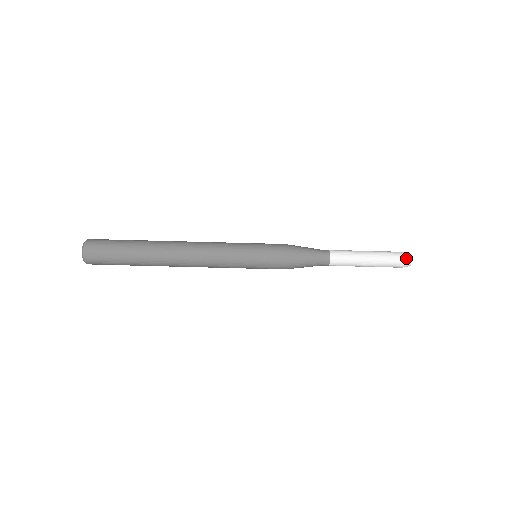
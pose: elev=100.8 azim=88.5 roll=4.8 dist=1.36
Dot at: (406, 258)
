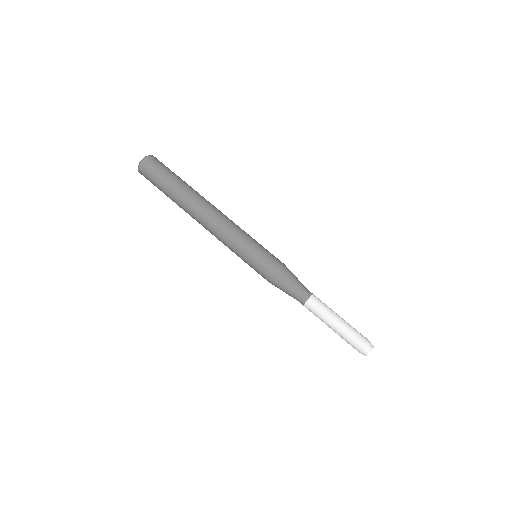
Dot at: (363, 351)
